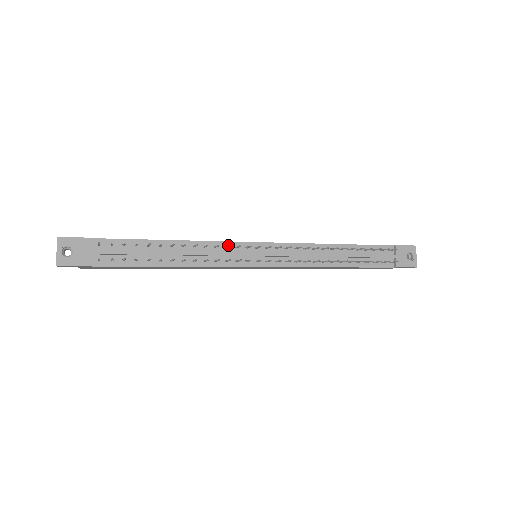
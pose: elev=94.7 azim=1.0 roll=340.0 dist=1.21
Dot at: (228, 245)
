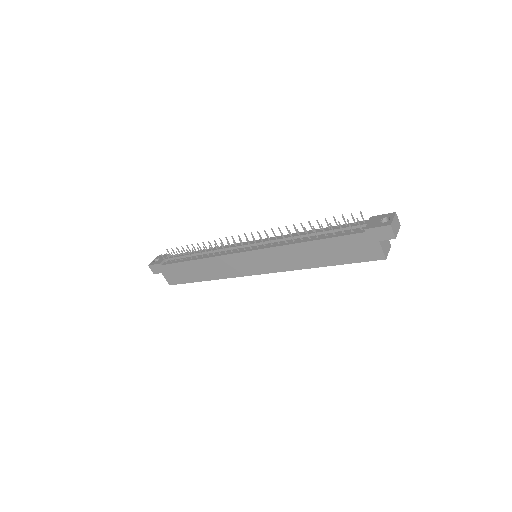
Dot at: (227, 240)
